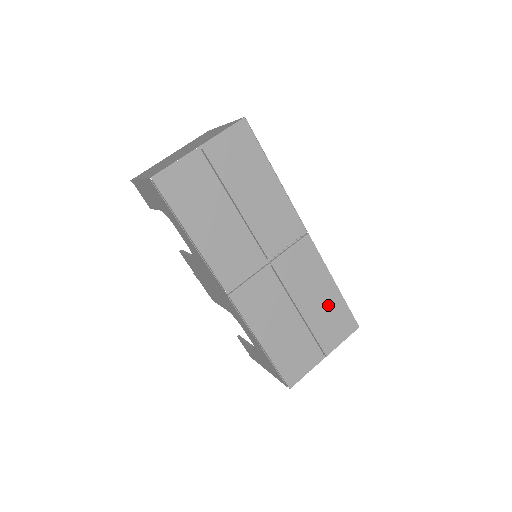
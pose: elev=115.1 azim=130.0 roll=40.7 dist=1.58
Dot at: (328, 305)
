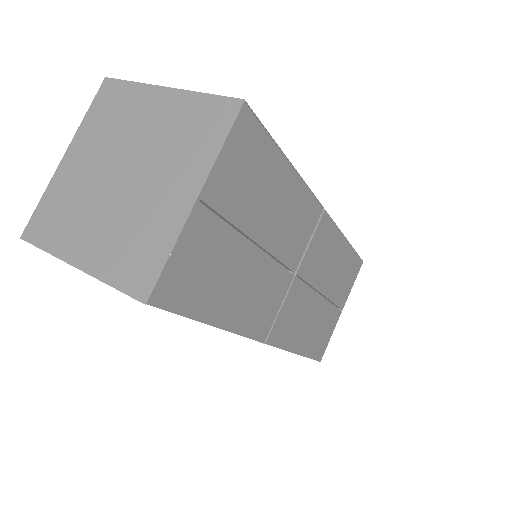
Dot at: (342, 266)
